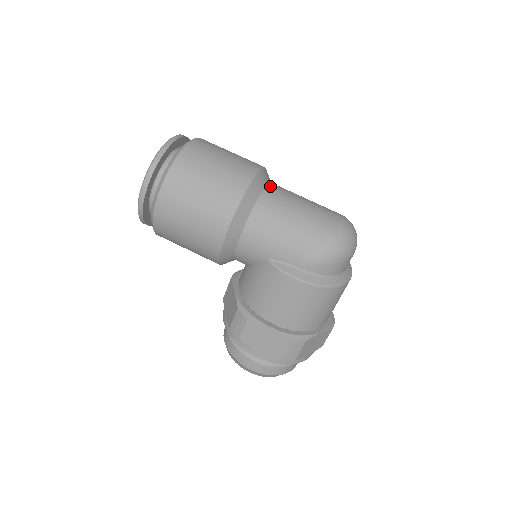
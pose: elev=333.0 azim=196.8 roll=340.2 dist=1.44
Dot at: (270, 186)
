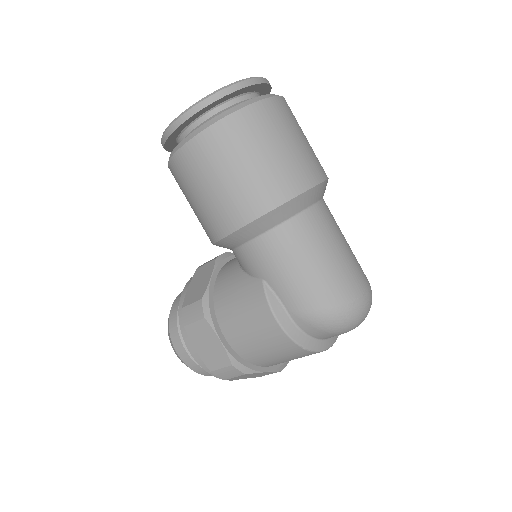
Dot at: (319, 205)
